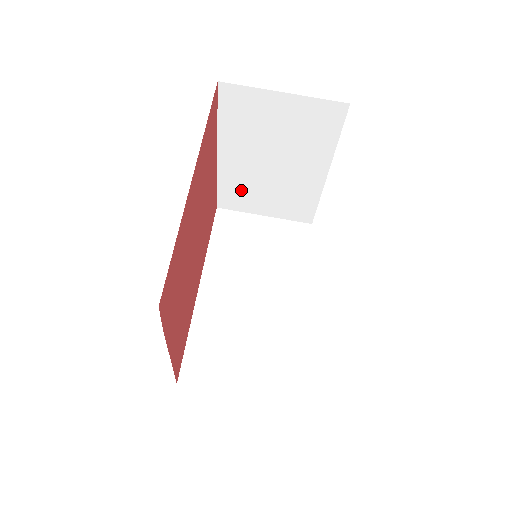
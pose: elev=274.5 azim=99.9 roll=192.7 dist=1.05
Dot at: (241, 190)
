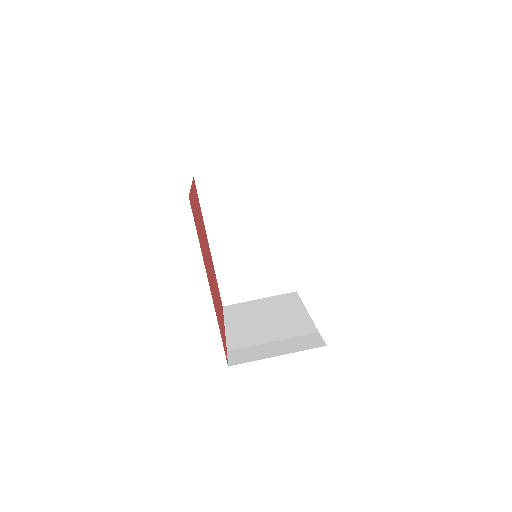
Dot at: occluded
